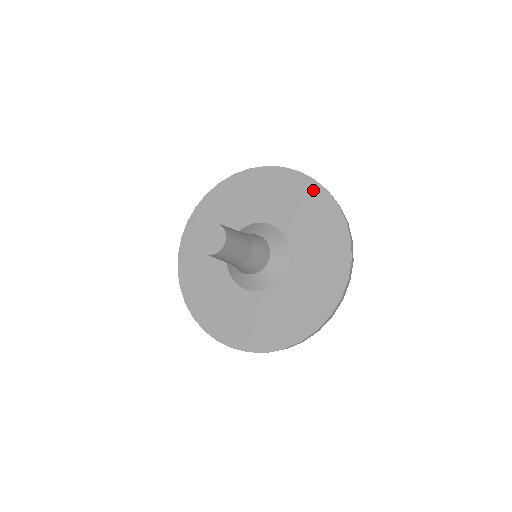
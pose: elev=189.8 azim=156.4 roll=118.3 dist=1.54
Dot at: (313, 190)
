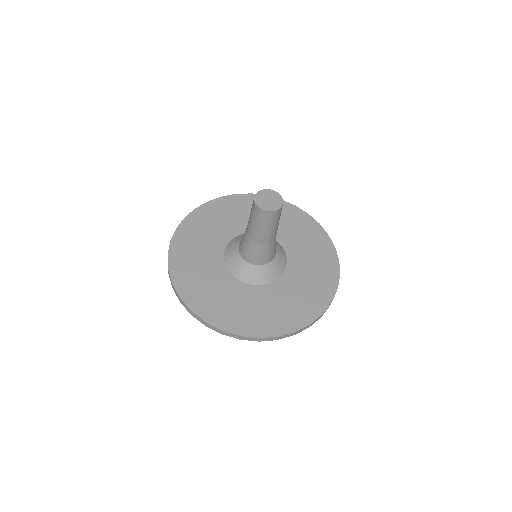
Dot at: (332, 265)
